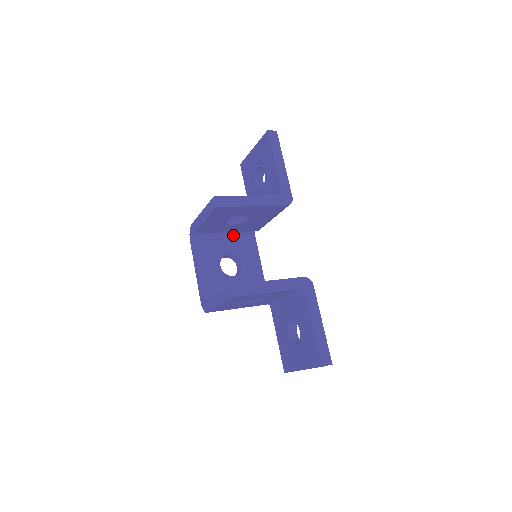
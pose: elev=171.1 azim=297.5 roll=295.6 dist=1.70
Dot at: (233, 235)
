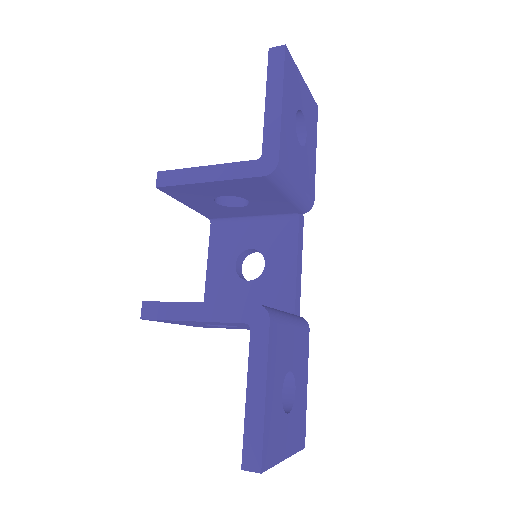
Dot at: (265, 220)
